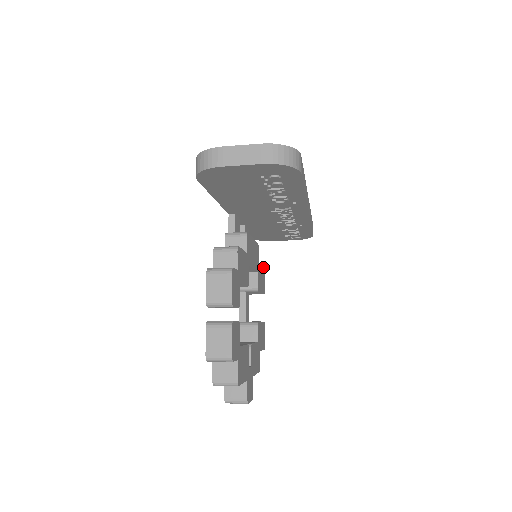
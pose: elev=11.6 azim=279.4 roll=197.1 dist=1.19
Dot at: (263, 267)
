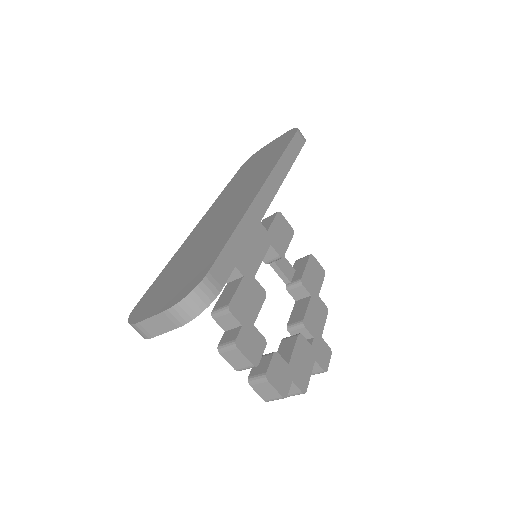
Dot at: (276, 214)
